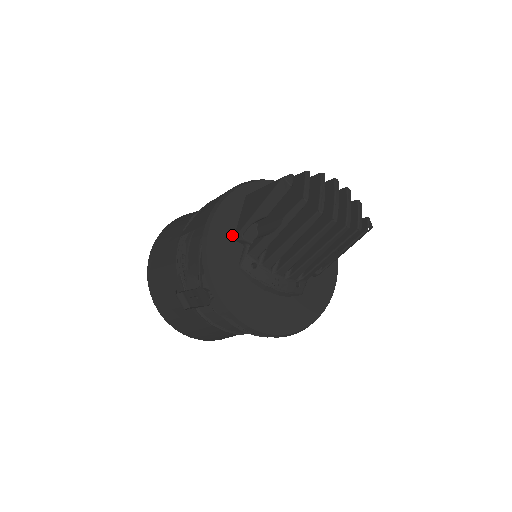
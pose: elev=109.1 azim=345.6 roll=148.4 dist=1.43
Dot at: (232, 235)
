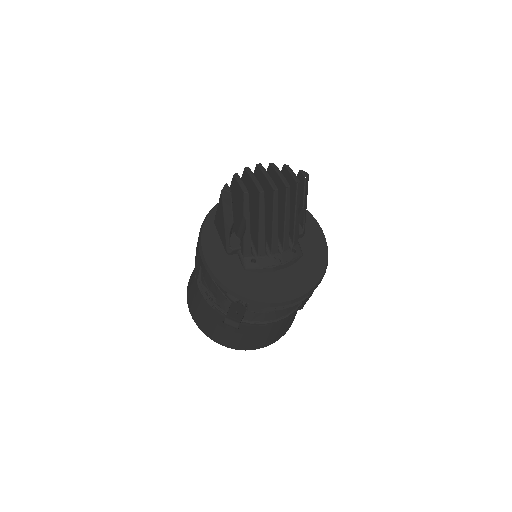
Dot at: (224, 253)
